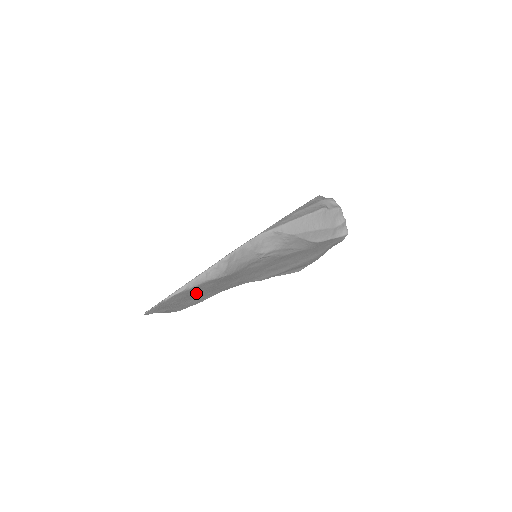
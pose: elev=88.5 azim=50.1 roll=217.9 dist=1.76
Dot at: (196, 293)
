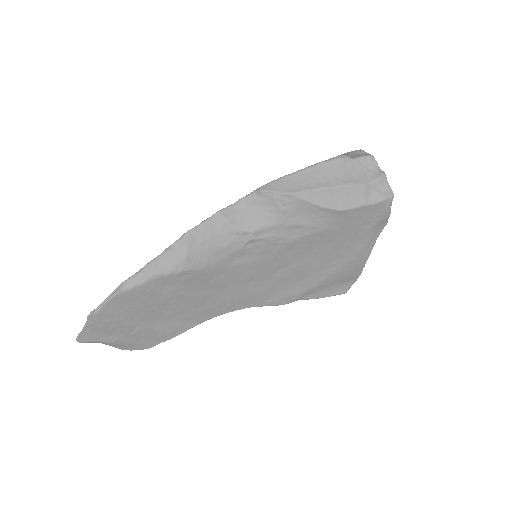
Dot at: (154, 307)
